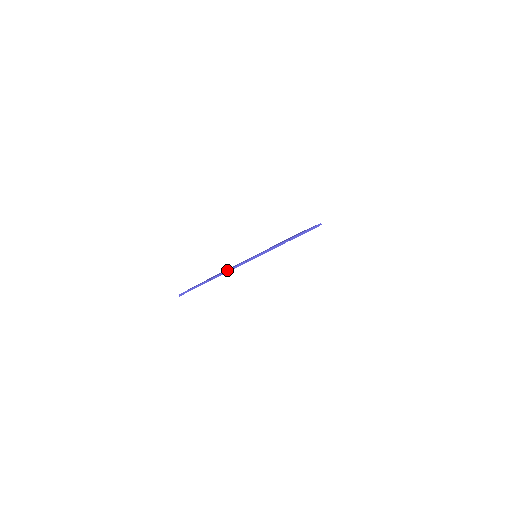
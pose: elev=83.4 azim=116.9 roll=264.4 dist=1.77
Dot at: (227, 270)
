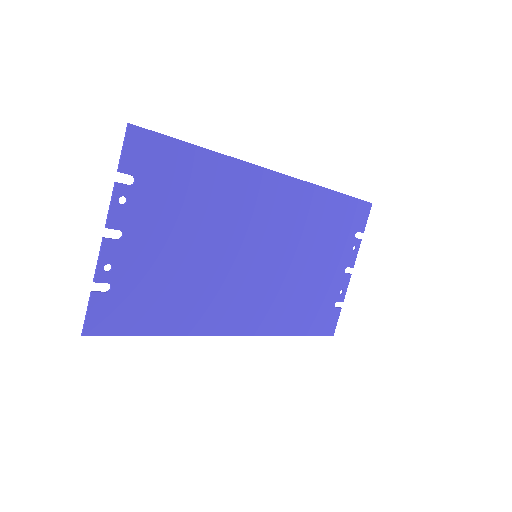
Dot at: (96, 265)
